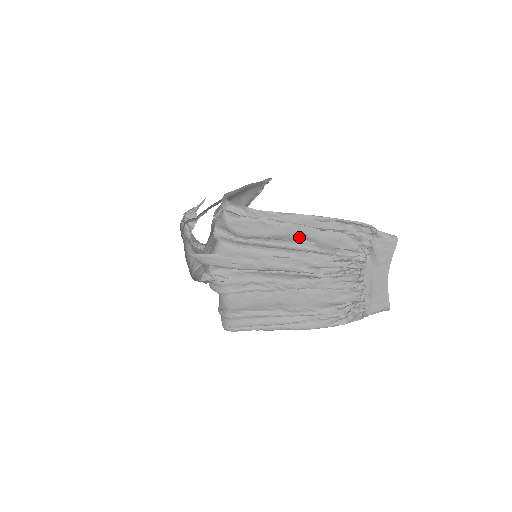
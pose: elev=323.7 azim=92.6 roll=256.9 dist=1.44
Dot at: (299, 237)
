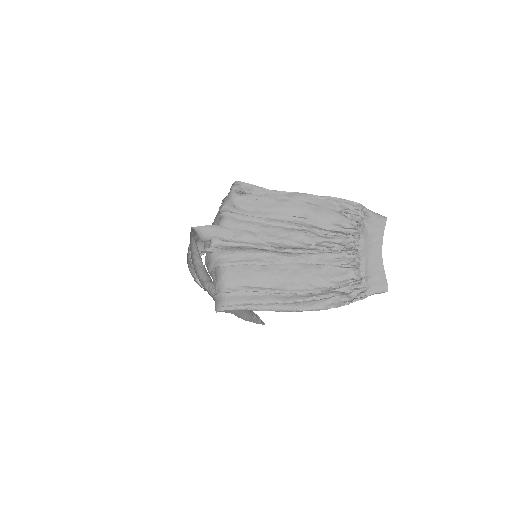
Dot at: (296, 213)
